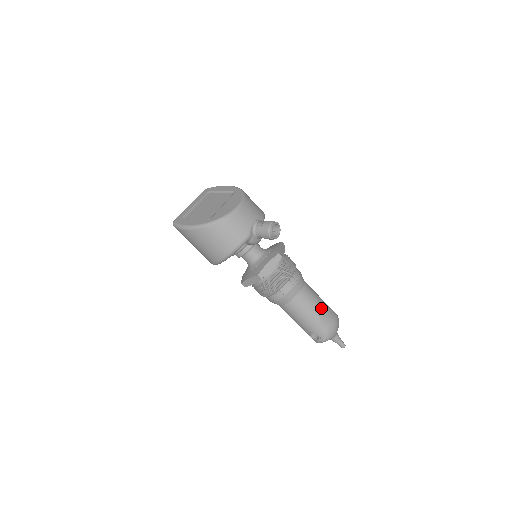
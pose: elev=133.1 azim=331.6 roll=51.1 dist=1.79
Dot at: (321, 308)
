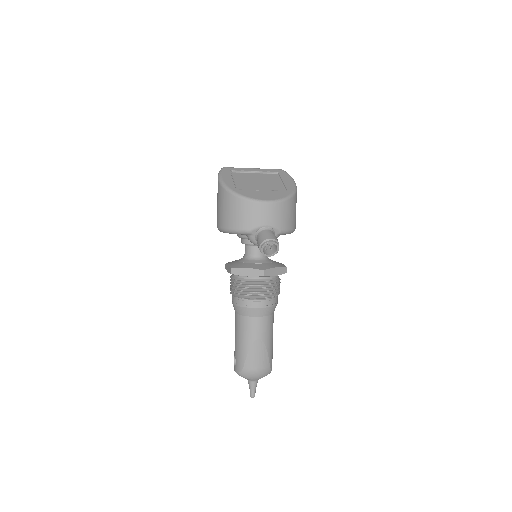
Dot at: (258, 348)
